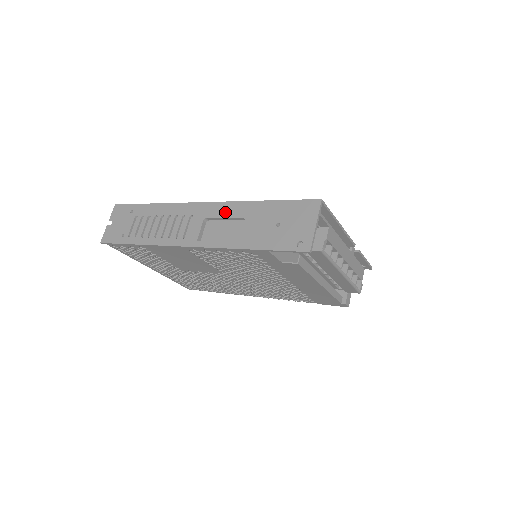
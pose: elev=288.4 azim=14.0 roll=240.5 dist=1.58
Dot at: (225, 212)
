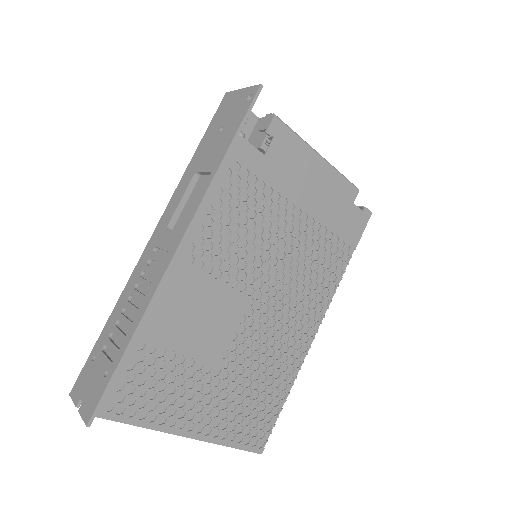
Dot at: (176, 201)
